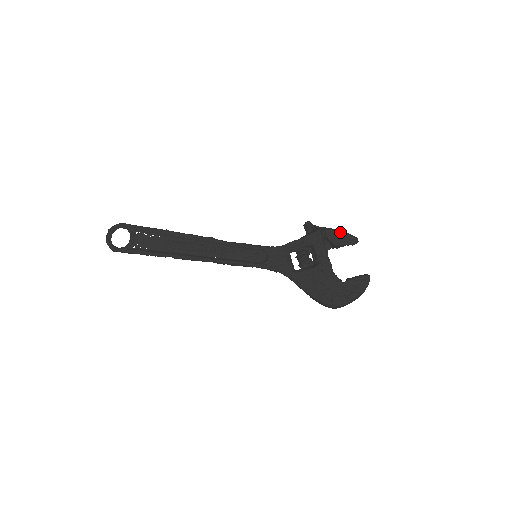
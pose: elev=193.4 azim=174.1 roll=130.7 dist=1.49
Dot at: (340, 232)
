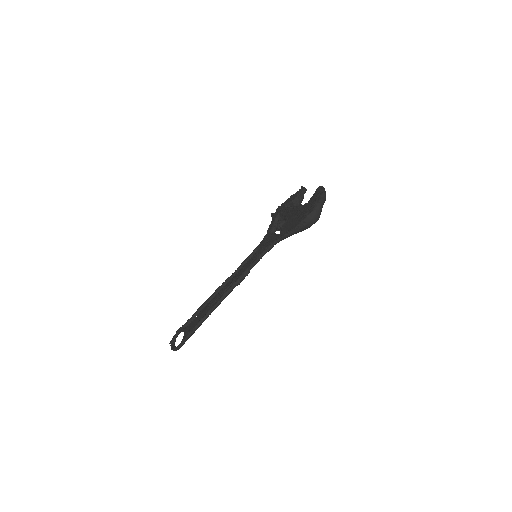
Dot at: (291, 196)
